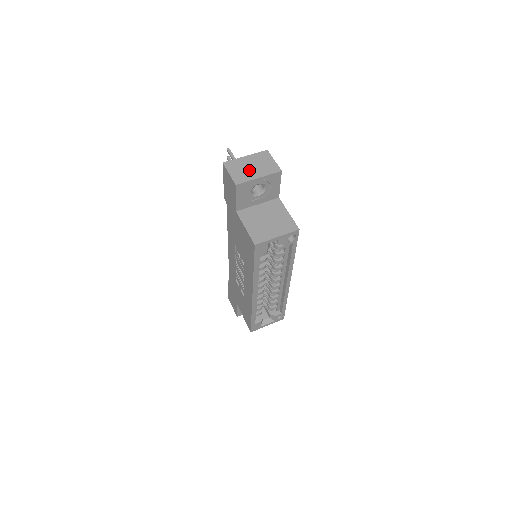
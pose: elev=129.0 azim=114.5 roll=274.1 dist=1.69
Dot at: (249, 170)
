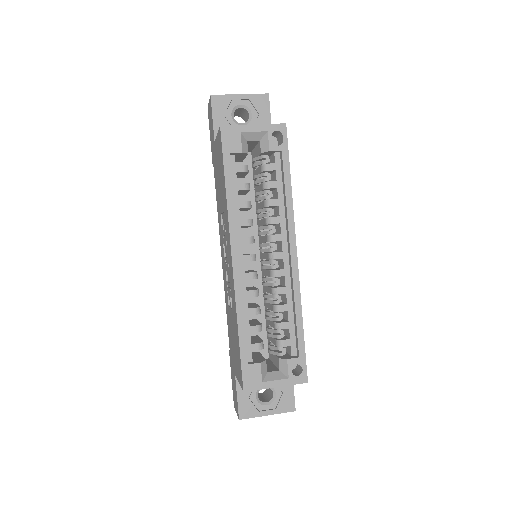
Dot at: occluded
